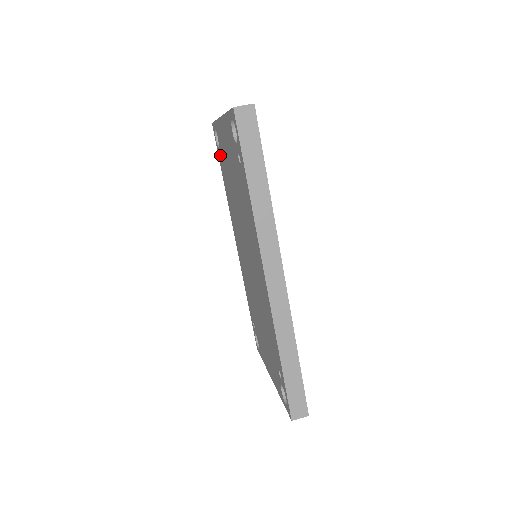
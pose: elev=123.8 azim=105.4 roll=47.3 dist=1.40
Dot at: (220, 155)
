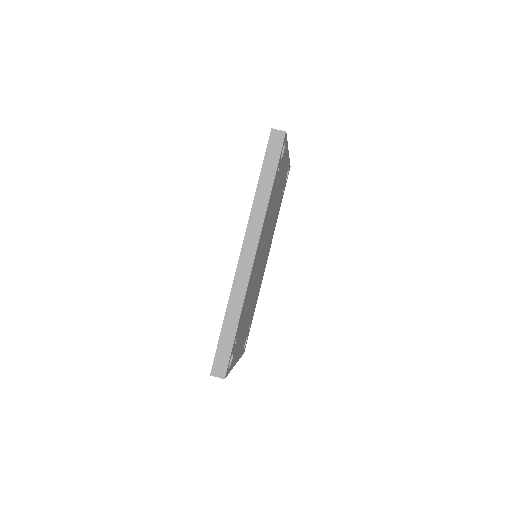
Dot at: occluded
